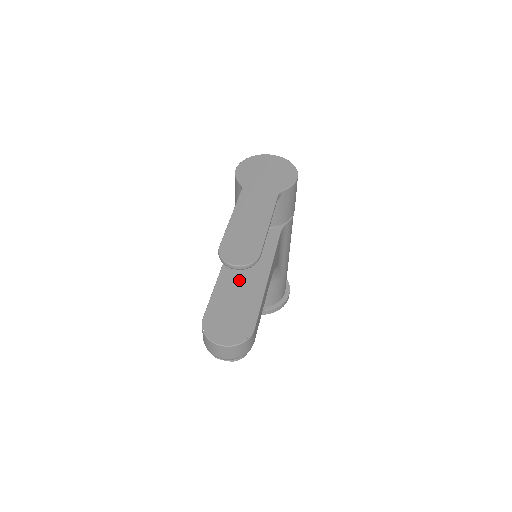
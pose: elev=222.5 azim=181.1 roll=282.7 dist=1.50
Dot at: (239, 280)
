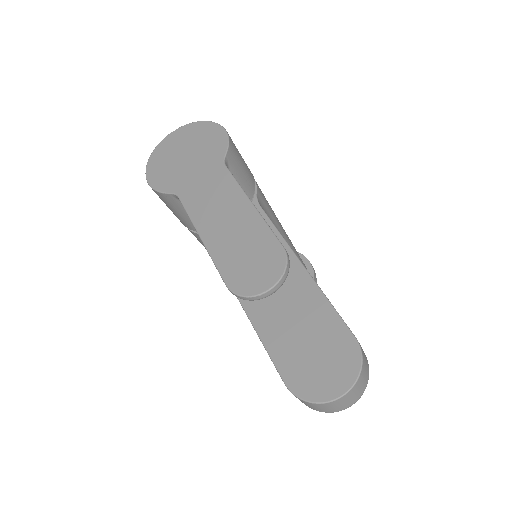
Dot at: (275, 299)
